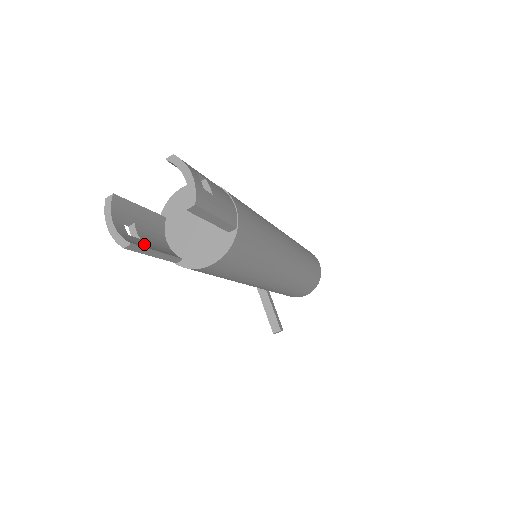
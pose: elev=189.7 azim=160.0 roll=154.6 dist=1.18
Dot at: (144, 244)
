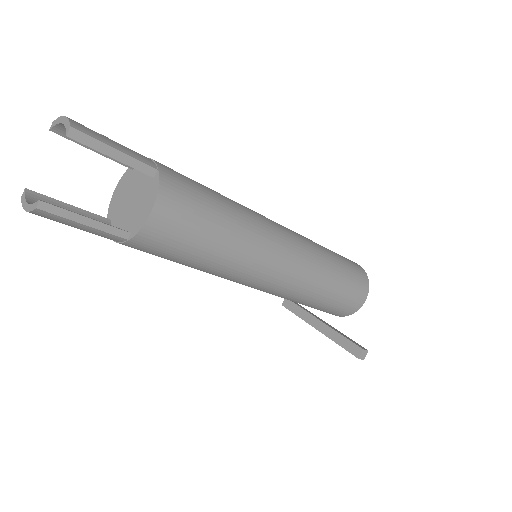
Dot at: (70, 216)
